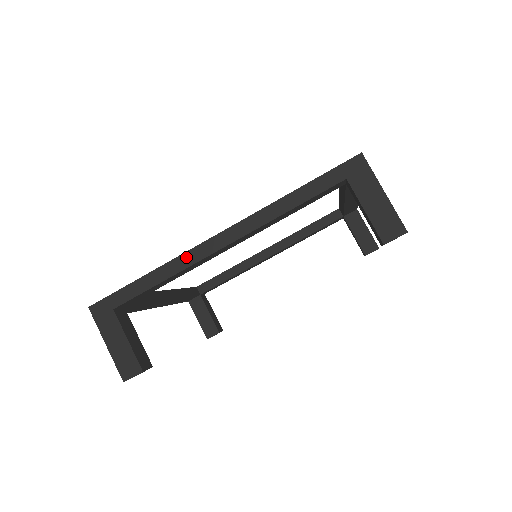
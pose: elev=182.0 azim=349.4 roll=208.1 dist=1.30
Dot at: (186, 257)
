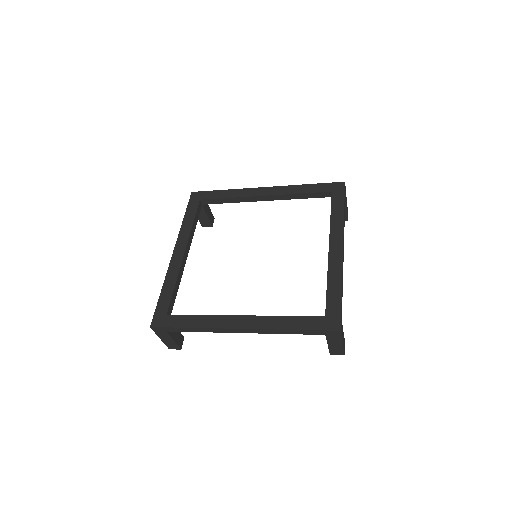
Dot at: (217, 330)
